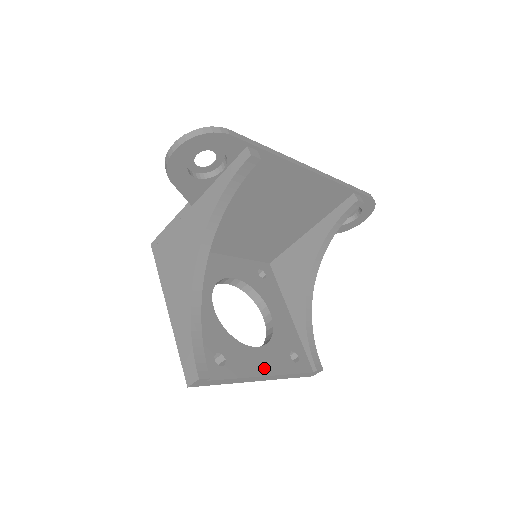
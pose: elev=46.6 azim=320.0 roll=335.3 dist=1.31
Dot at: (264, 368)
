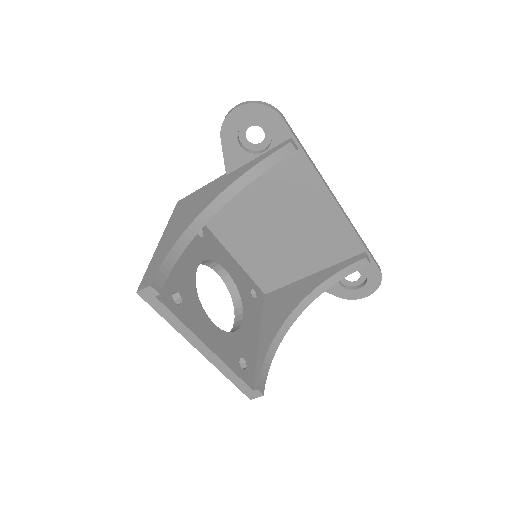
Dot at: (210, 341)
